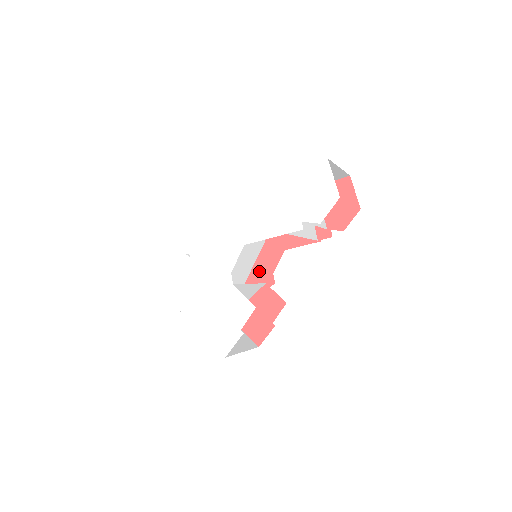
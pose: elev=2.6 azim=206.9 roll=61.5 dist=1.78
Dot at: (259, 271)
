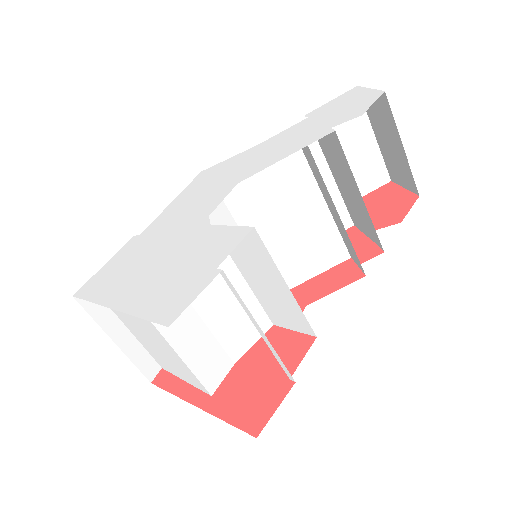
Dot at: occluded
